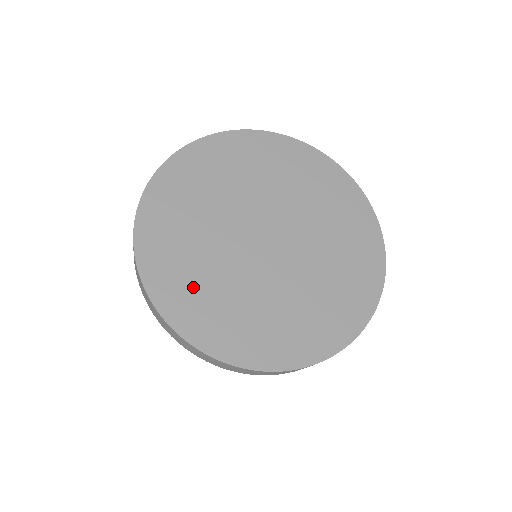
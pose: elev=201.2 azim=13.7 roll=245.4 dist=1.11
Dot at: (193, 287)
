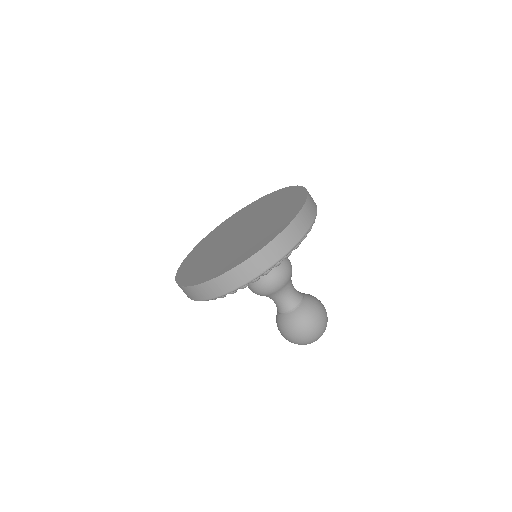
Dot at: (231, 259)
